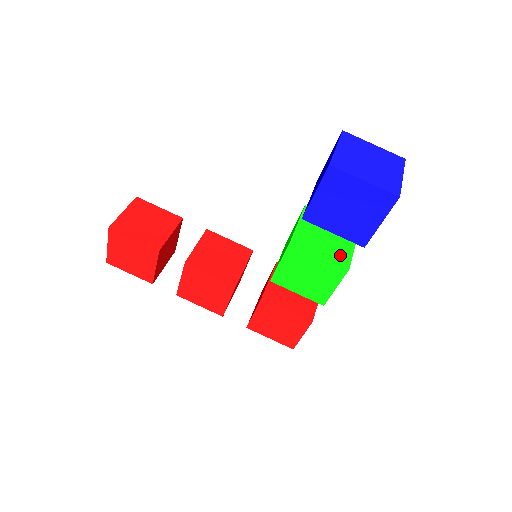
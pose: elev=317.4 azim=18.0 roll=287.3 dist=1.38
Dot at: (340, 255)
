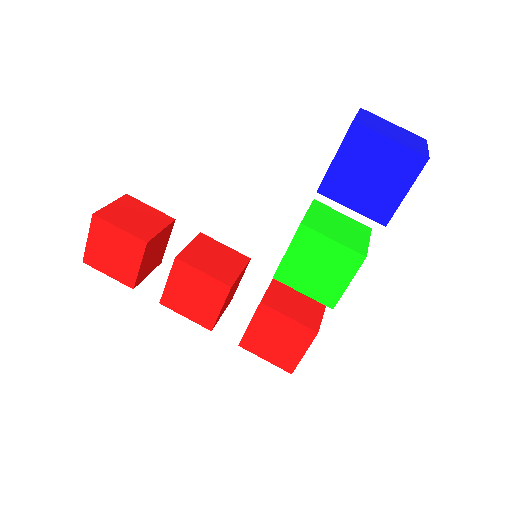
Dot at: (355, 244)
